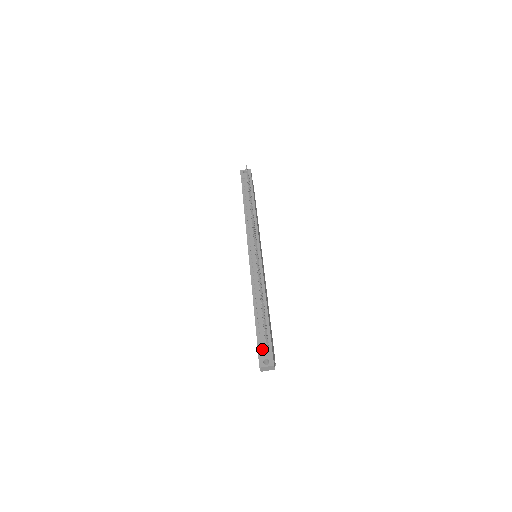
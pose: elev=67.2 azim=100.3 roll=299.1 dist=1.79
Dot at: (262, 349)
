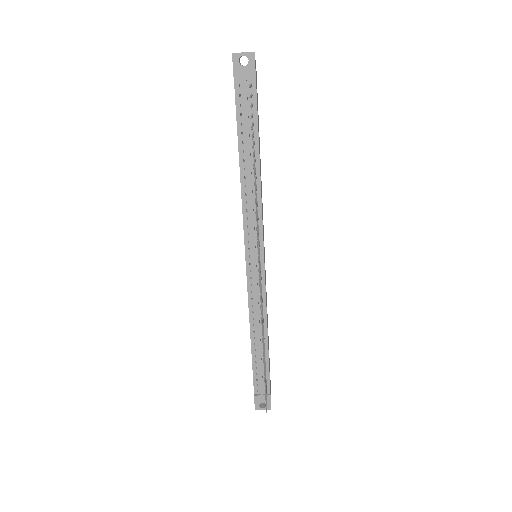
Dot at: (259, 391)
